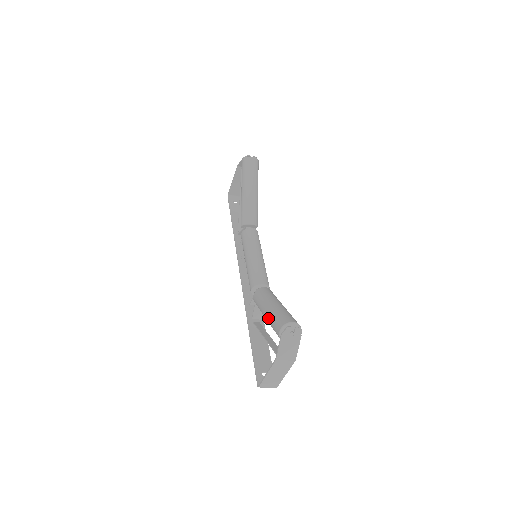
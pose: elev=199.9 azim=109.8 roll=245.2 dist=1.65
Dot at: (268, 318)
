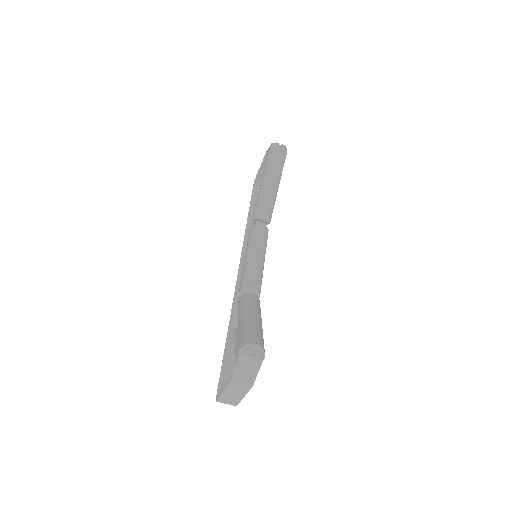
Dot at: (238, 331)
